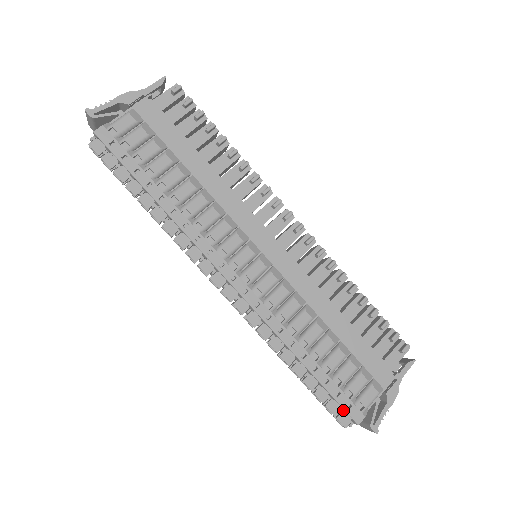
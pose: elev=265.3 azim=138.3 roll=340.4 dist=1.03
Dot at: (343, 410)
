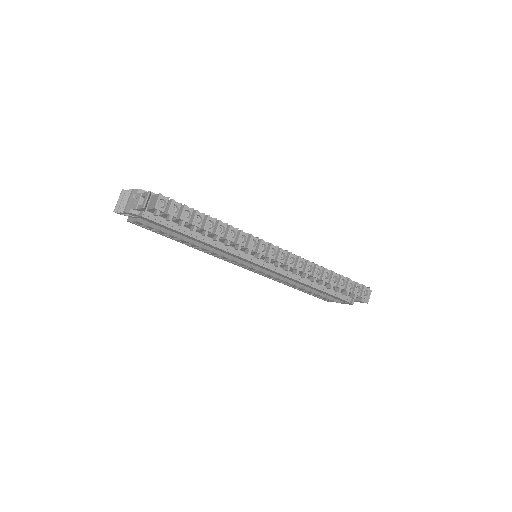
Dot at: occluded
